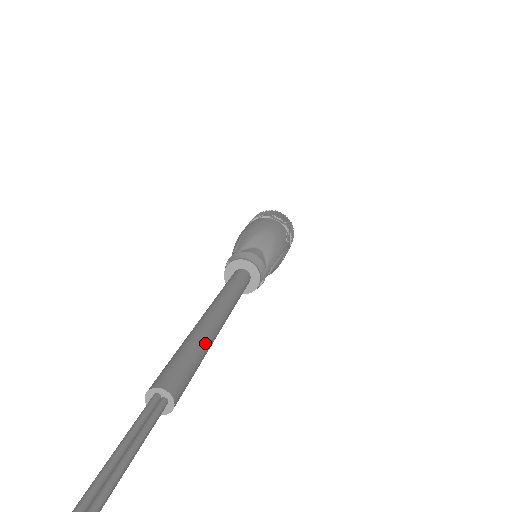
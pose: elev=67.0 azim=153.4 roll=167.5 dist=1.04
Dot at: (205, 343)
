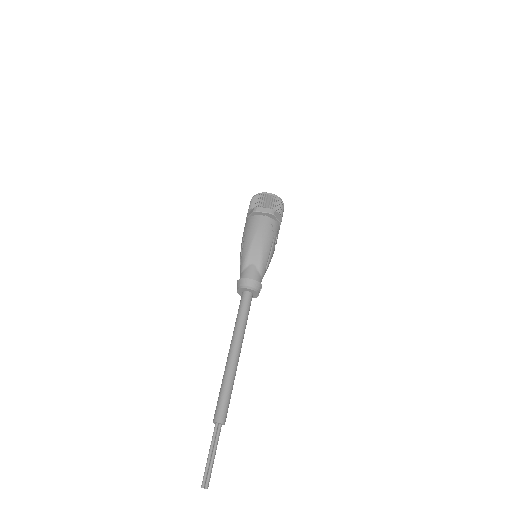
Dot at: (231, 380)
